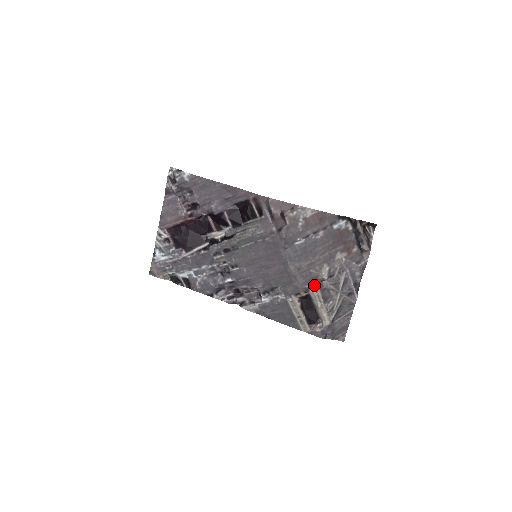
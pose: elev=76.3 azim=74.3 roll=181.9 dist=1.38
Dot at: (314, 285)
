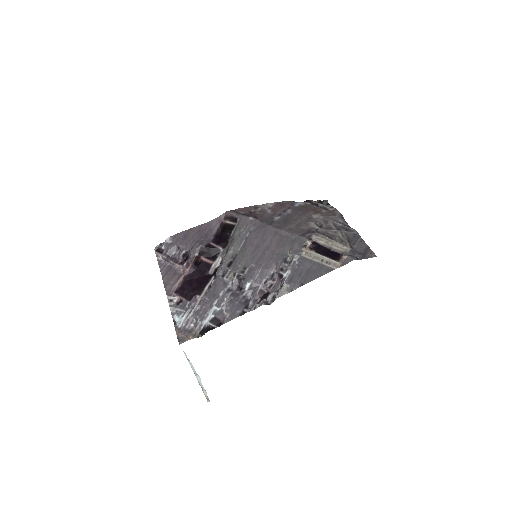
Dot at: (312, 233)
